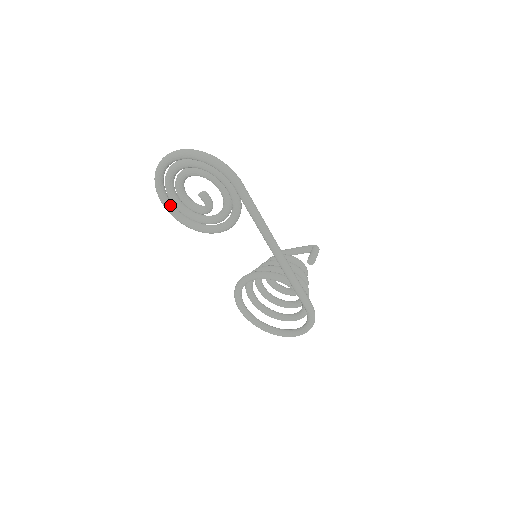
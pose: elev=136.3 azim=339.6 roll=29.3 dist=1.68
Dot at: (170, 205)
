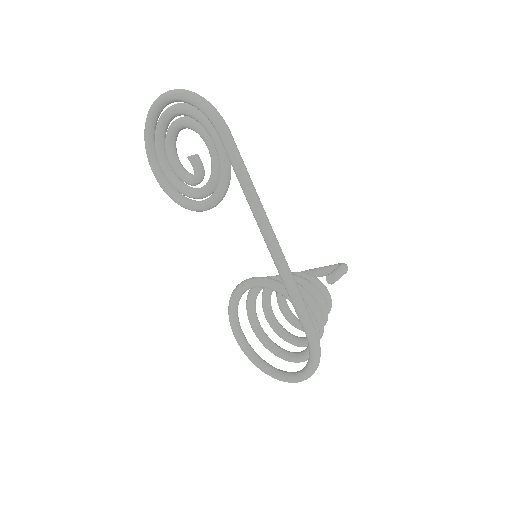
Dot at: (160, 172)
